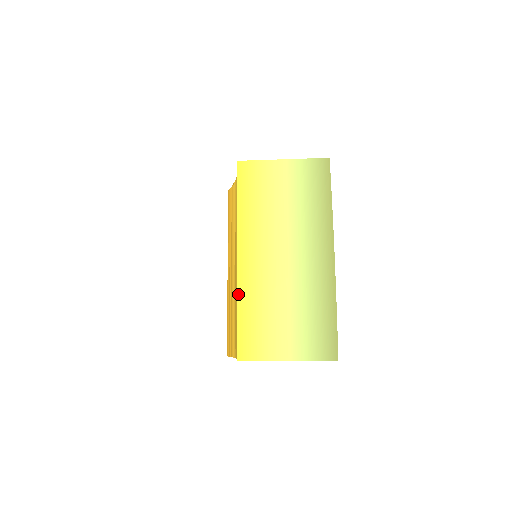
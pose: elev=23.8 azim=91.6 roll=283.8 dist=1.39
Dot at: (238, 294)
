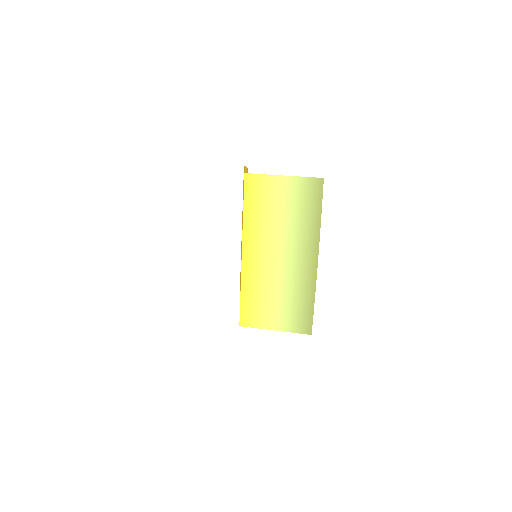
Dot at: (242, 281)
